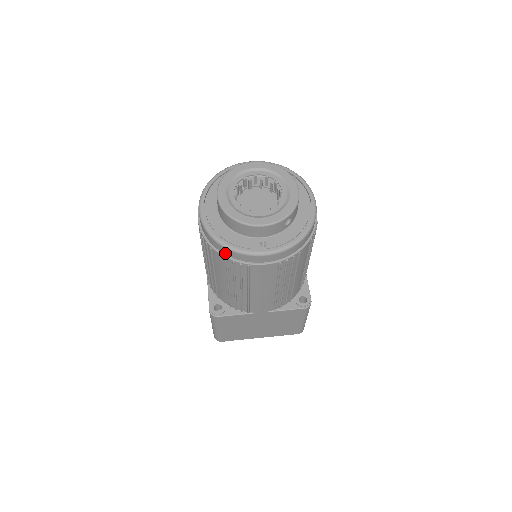
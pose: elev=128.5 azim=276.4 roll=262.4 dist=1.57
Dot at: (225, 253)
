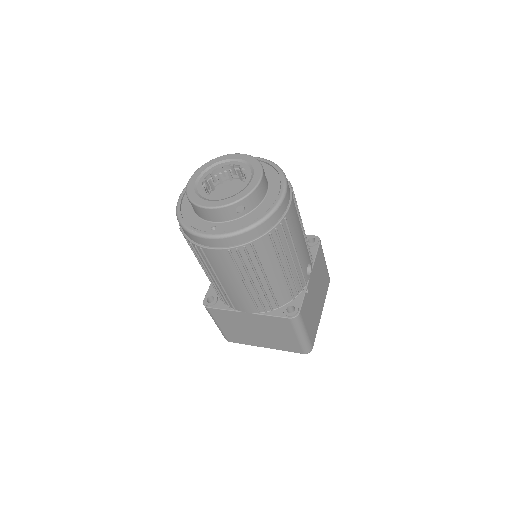
Dot at: (186, 234)
